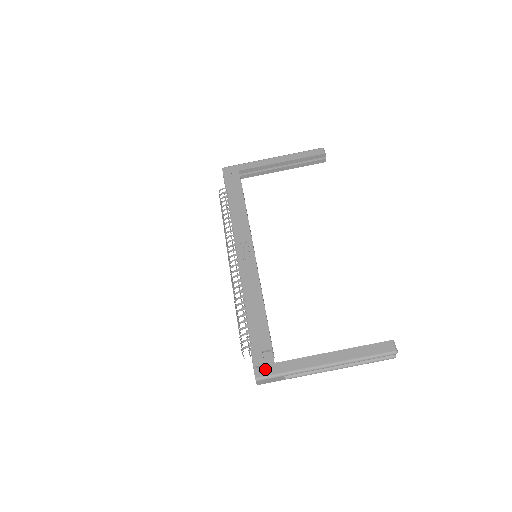
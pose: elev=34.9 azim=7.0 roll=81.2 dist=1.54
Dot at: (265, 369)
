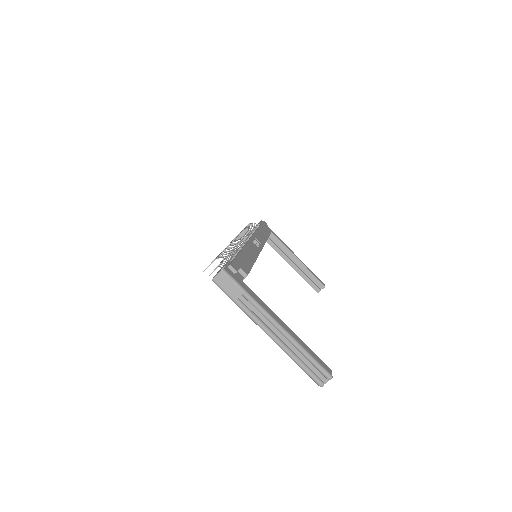
Dot at: (234, 275)
